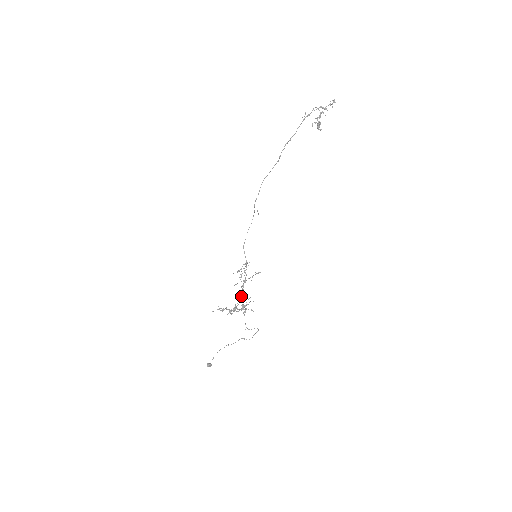
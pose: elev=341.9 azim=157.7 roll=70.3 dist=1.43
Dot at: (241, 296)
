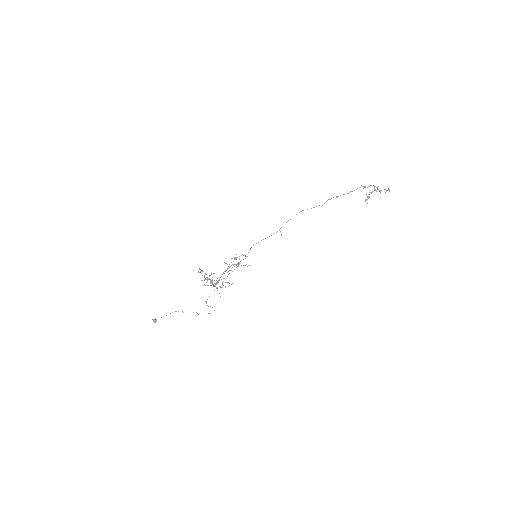
Dot at: occluded
